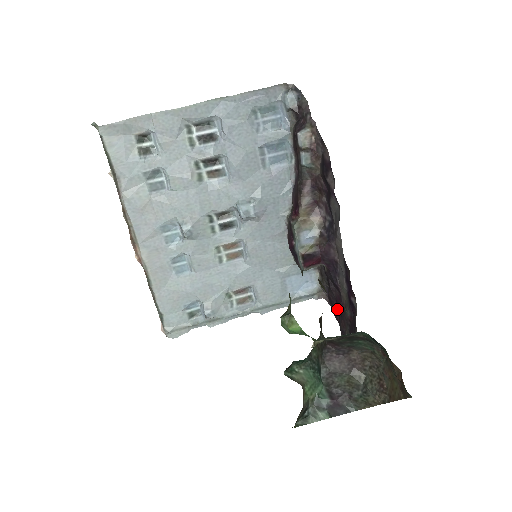
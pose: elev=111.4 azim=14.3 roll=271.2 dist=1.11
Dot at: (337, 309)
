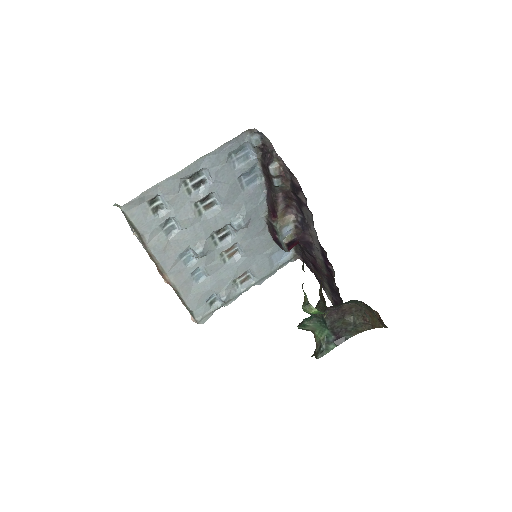
Dot at: (312, 266)
